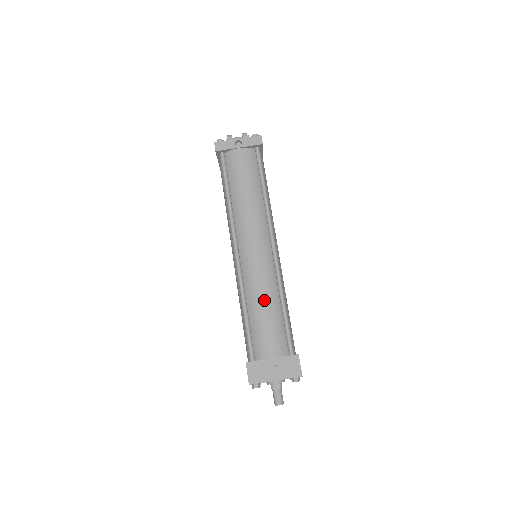
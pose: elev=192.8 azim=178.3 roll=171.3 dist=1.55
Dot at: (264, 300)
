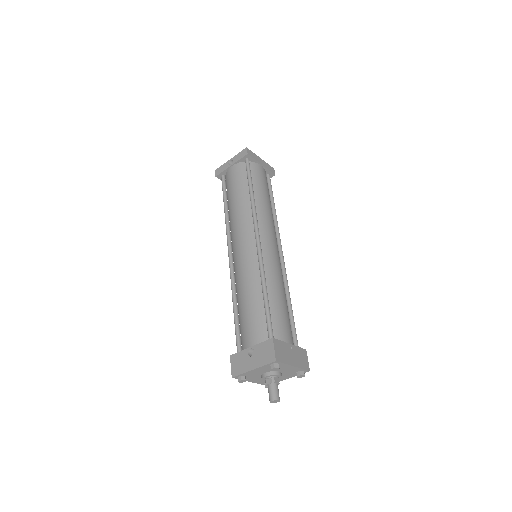
Dot at: (246, 291)
